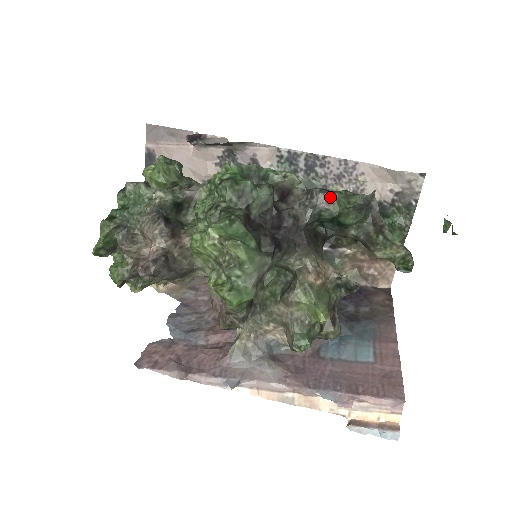
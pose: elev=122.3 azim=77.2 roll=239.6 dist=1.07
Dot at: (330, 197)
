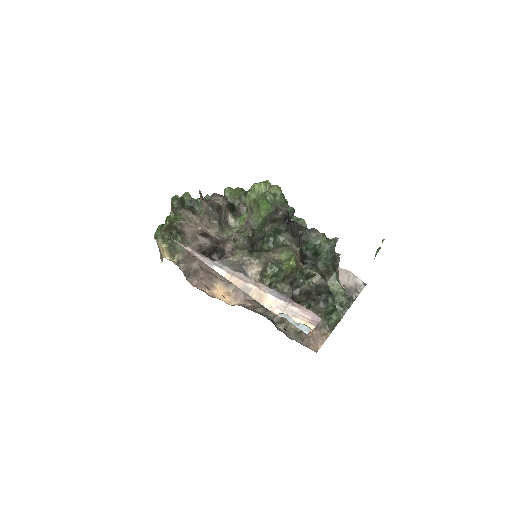
Dot at: (320, 233)
